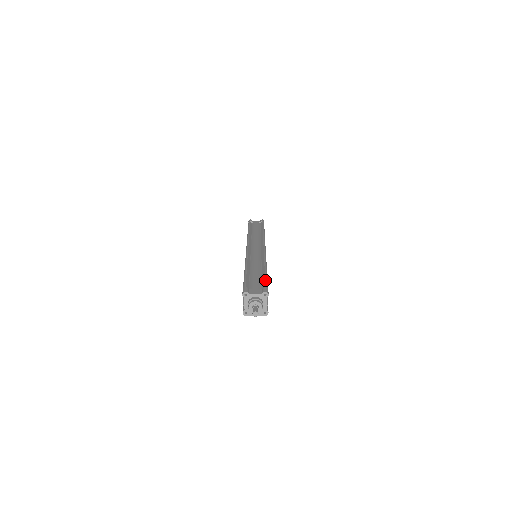
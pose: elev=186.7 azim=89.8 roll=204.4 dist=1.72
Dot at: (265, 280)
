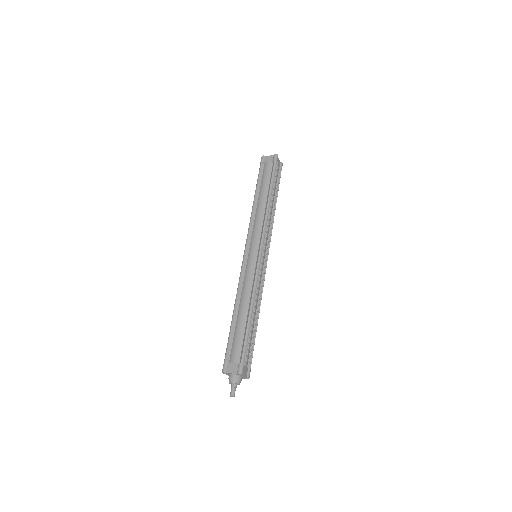
Dot at: (243, 346)
